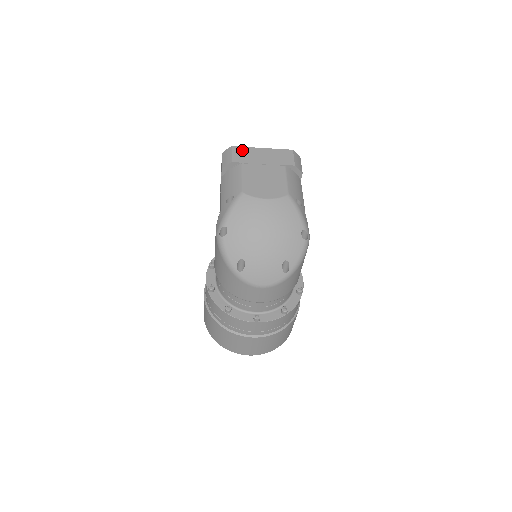
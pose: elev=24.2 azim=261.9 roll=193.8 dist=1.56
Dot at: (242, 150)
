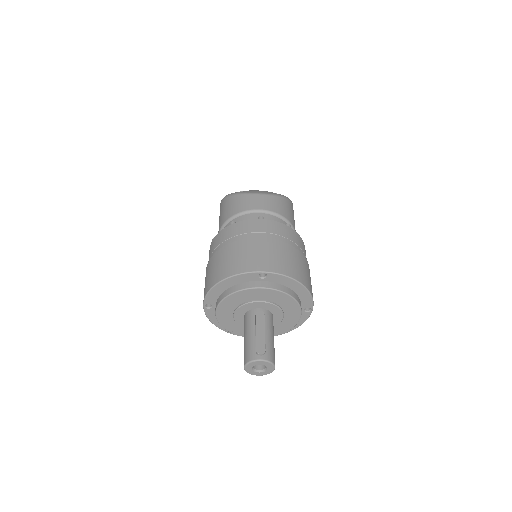
Dot at: occluded
